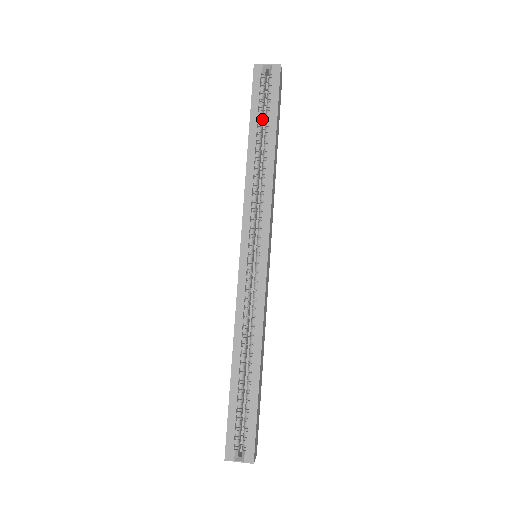
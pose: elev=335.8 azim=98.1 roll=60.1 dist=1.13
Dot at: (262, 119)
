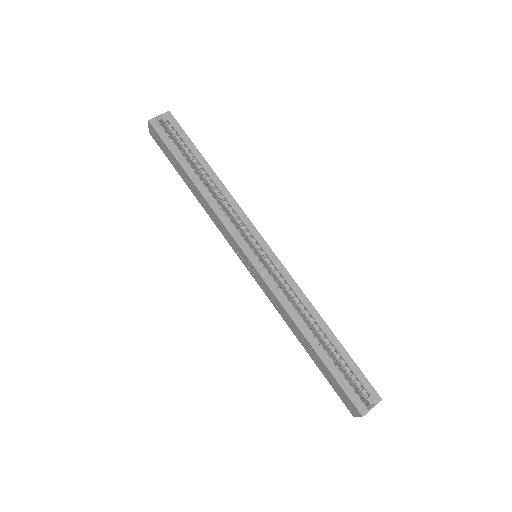
Dot at: (184, 156)
